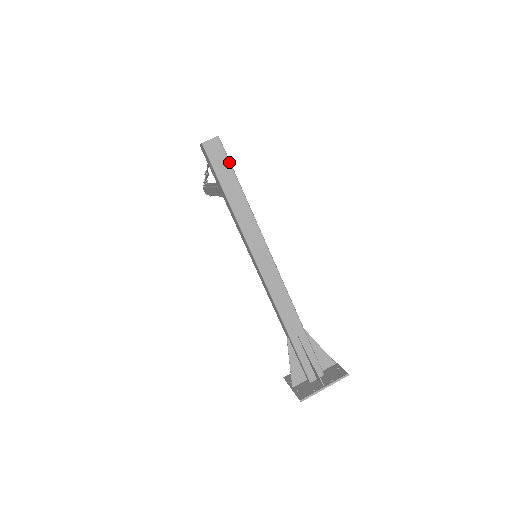
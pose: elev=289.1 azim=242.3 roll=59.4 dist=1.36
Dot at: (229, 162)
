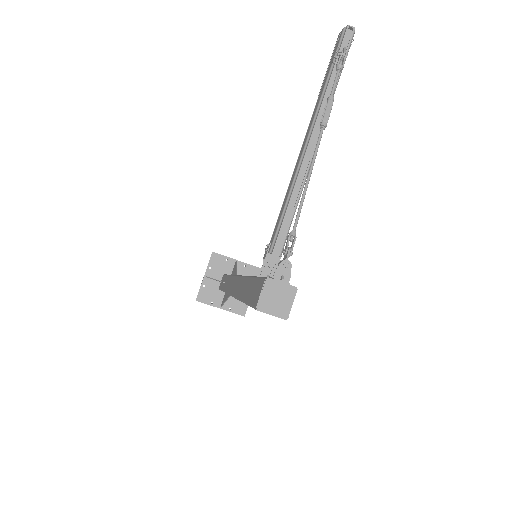
Dot at: occluded
